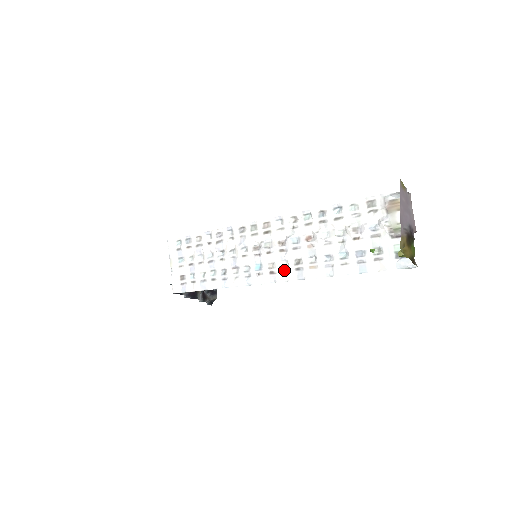
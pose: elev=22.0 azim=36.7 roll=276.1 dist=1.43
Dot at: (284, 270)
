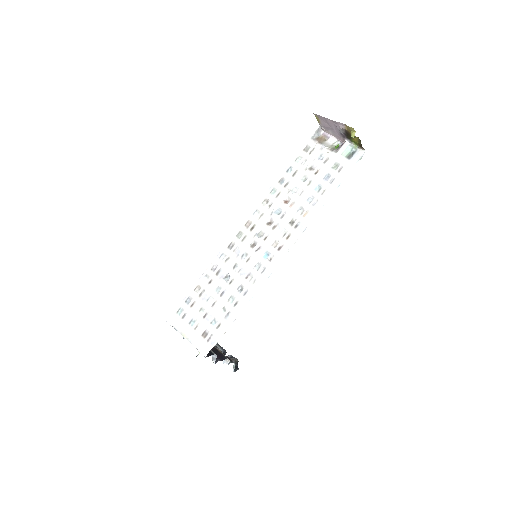
Dot at: (287, 237)
